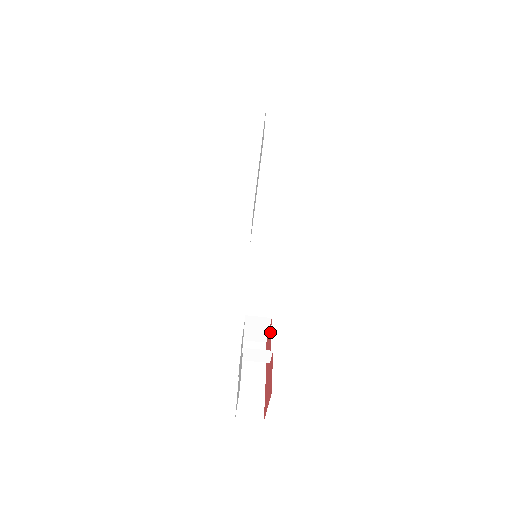
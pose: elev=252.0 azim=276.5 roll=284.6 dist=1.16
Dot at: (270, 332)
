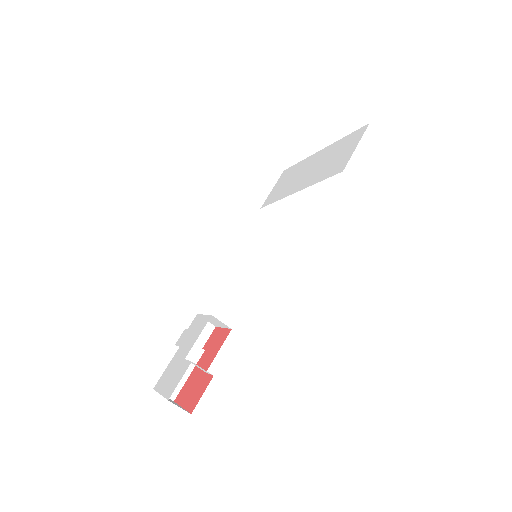
Dot at: (223, 339)
